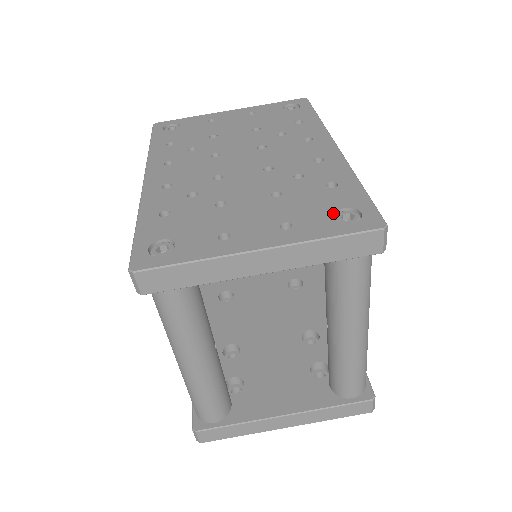
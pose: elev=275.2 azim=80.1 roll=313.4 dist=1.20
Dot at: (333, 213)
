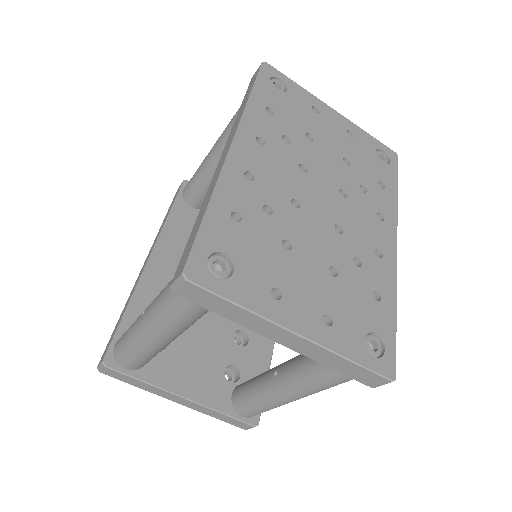
Dot at: (366, 333)
